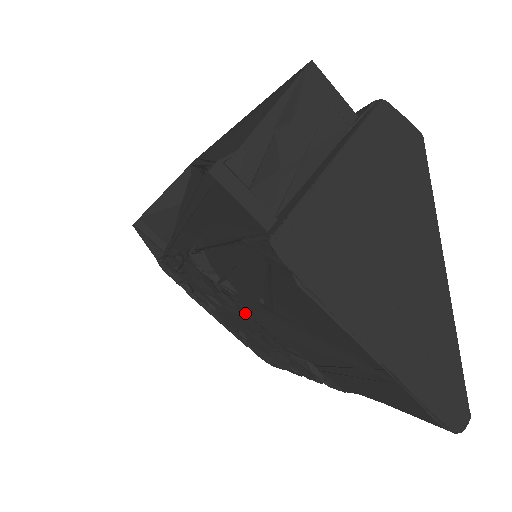
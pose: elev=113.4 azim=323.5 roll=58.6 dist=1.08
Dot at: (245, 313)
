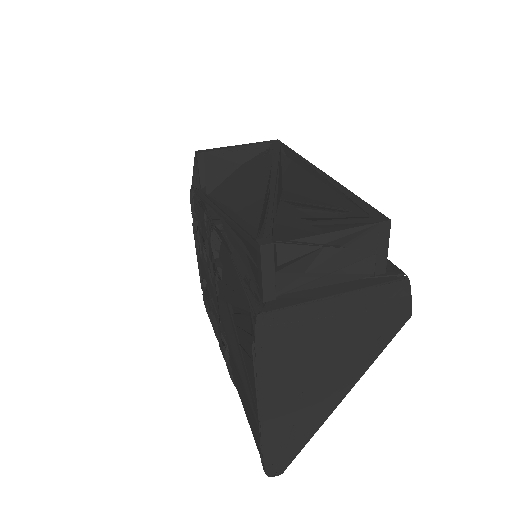
Dot at: (216, 289)
